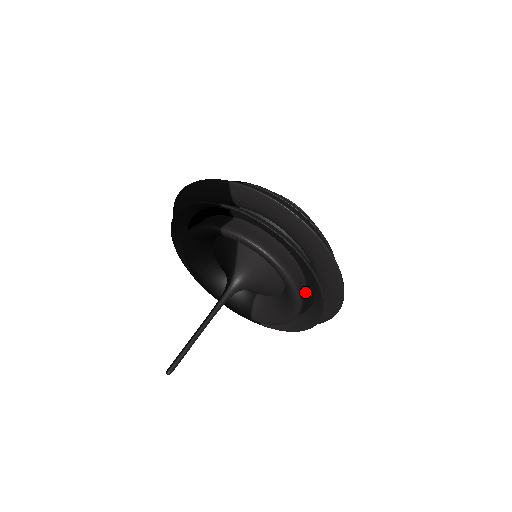
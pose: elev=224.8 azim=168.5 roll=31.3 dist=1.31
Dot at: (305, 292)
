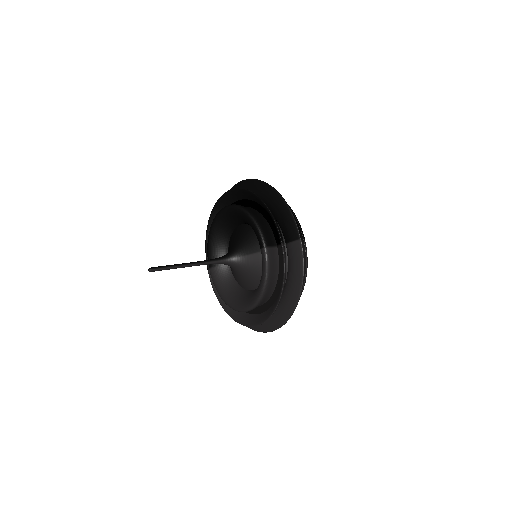
Dot at: occluded
